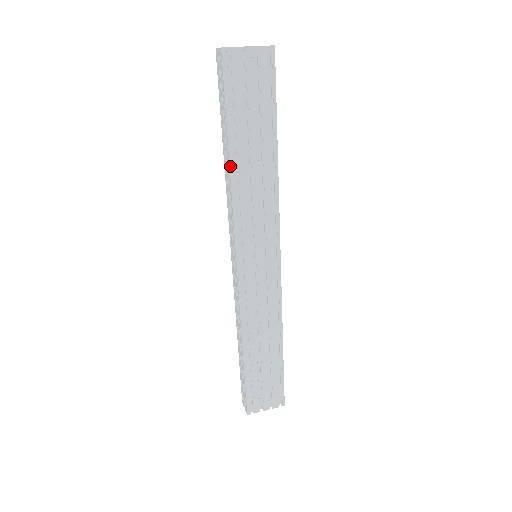
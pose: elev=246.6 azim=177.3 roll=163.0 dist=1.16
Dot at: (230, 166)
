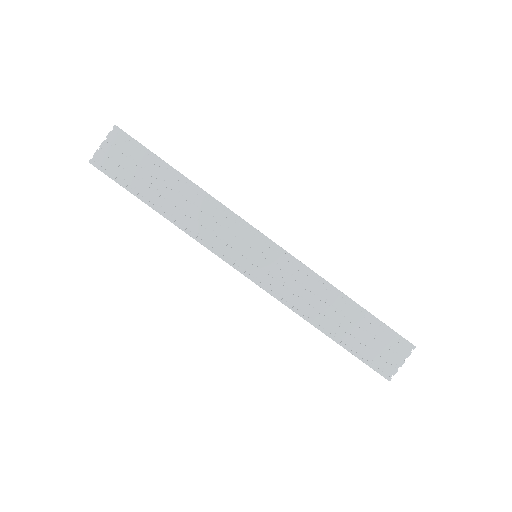
Dot at: (167, 219)
